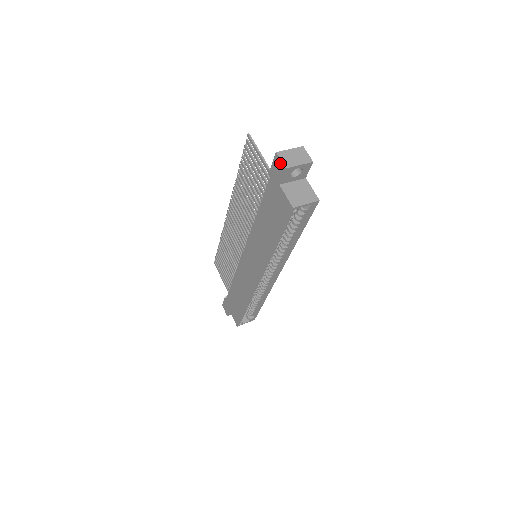
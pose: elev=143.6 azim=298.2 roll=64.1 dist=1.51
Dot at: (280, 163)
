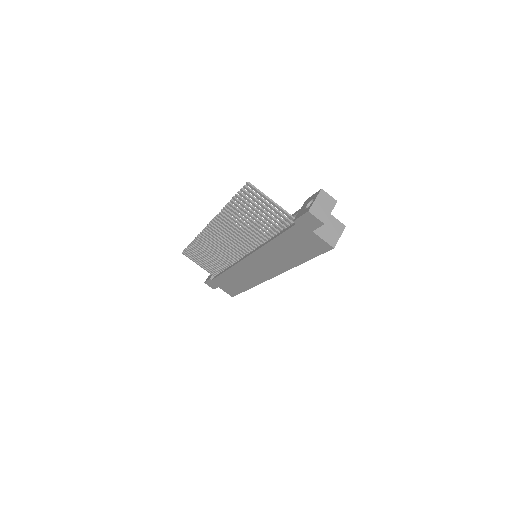
Dot at: (315, 219)
